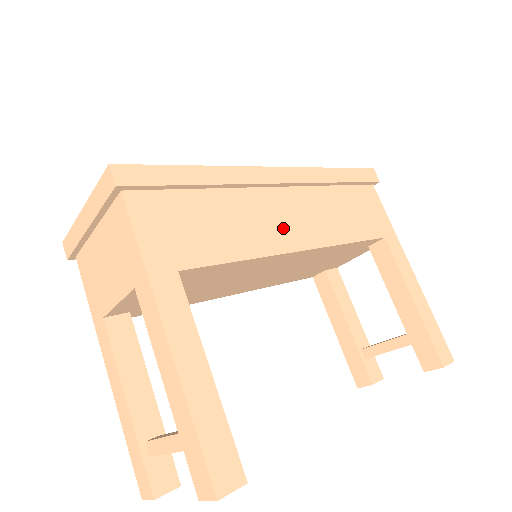
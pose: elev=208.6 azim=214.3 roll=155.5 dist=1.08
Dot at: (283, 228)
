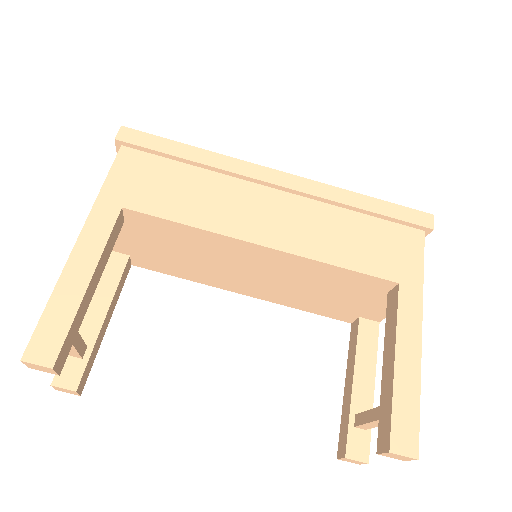
Dot at: (254, 220)
